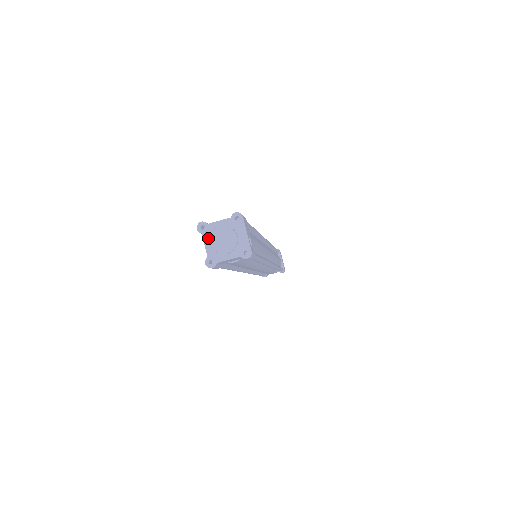
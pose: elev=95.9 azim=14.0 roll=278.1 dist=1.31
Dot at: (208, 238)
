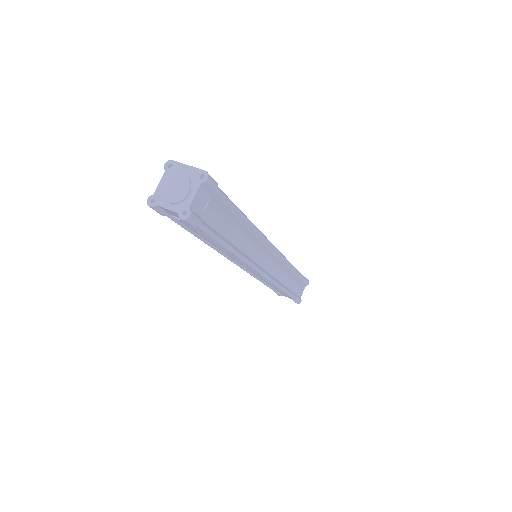
Dot at: (164, 202)
